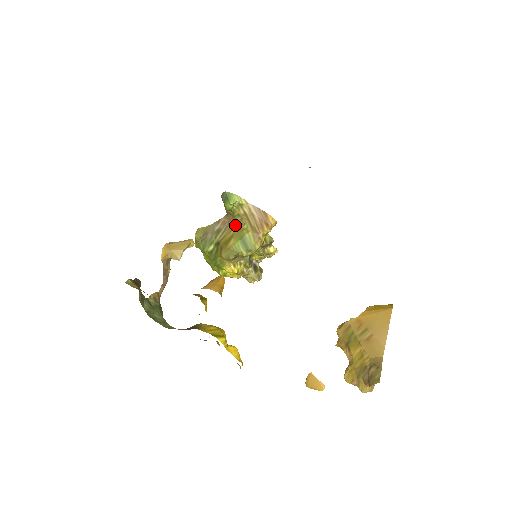
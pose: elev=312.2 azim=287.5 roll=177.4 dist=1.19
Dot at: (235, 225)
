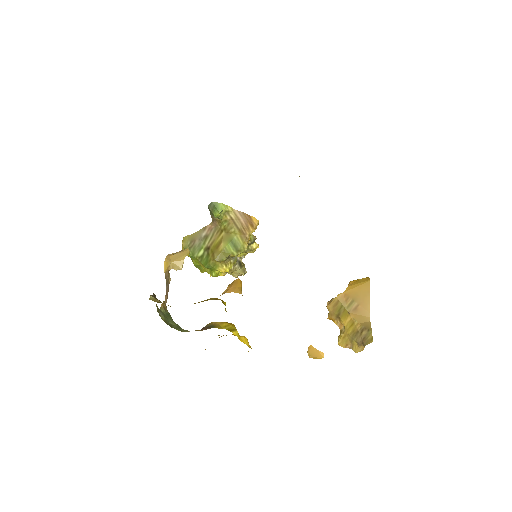
Dot at: (222, 230)
